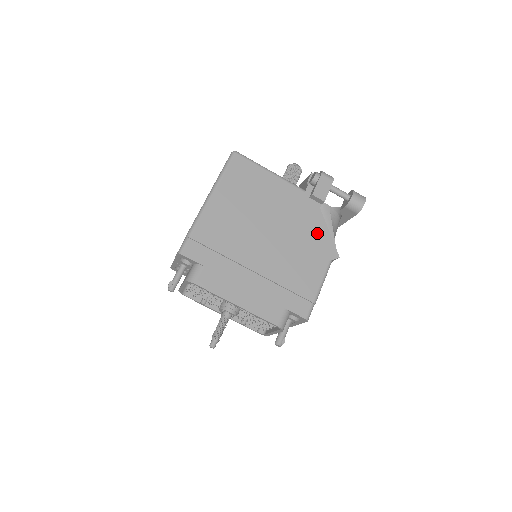
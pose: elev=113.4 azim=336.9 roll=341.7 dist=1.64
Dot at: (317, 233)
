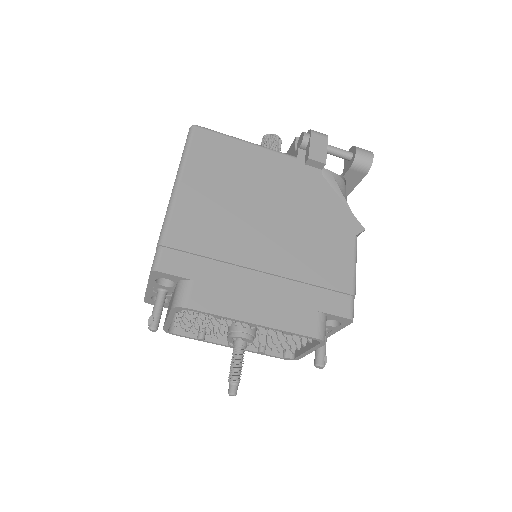
Dot at: (328, 205)
